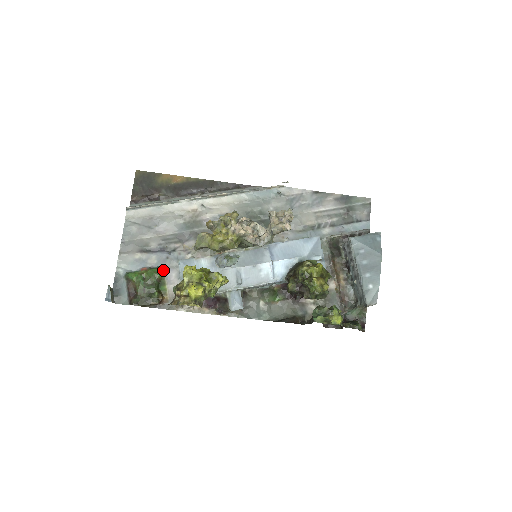
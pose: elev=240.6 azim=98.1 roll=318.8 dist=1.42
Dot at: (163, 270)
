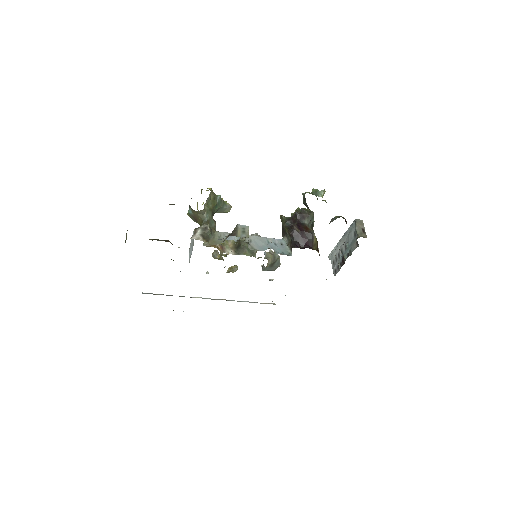
Dot at: occluded
